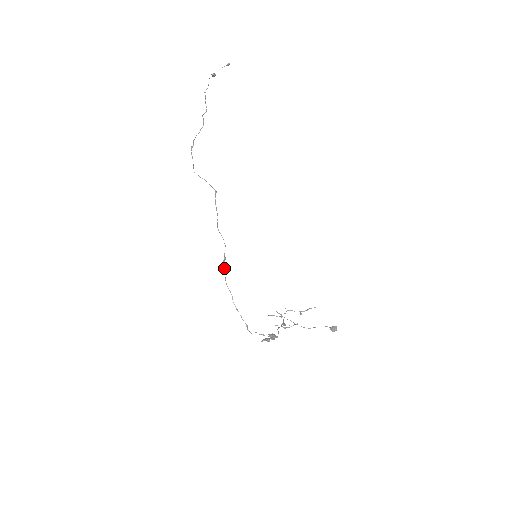
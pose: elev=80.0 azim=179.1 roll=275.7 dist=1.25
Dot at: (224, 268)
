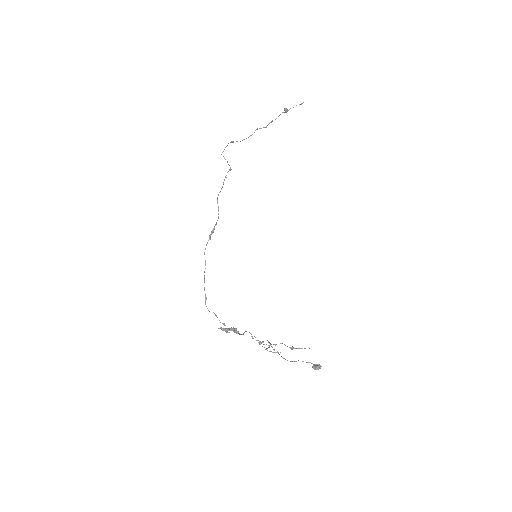
Dot at: (209, 238)
